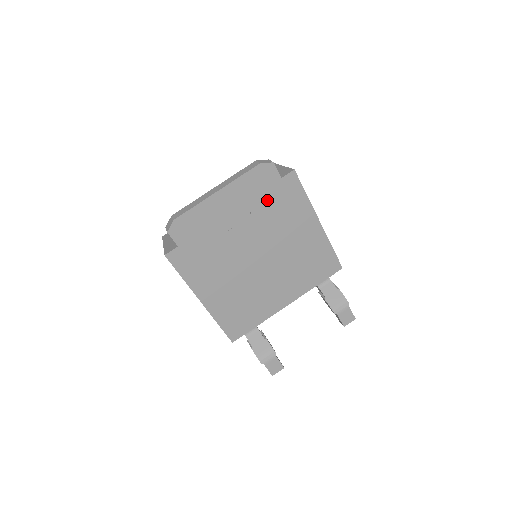
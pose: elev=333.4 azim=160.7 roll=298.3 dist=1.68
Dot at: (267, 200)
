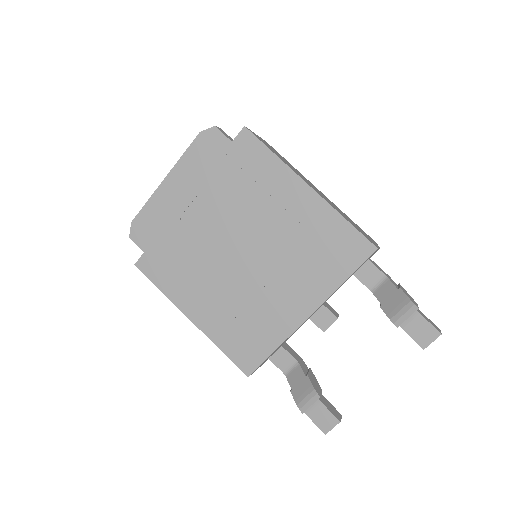
Dot at: (224, 174)
